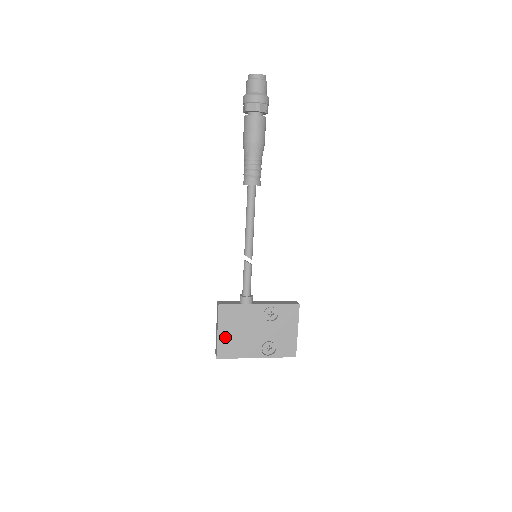
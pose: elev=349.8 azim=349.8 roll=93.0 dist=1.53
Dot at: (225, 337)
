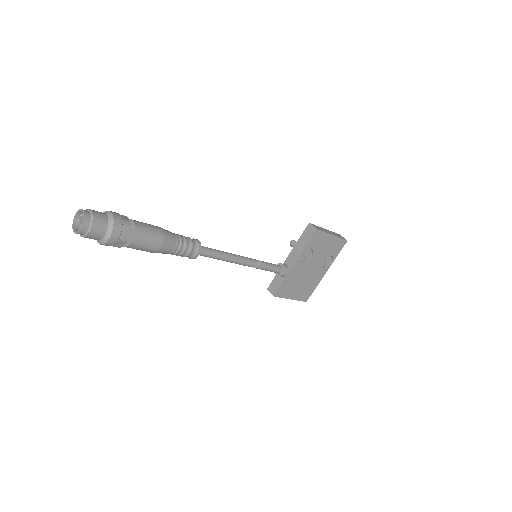
Dot at: (297, 294)
